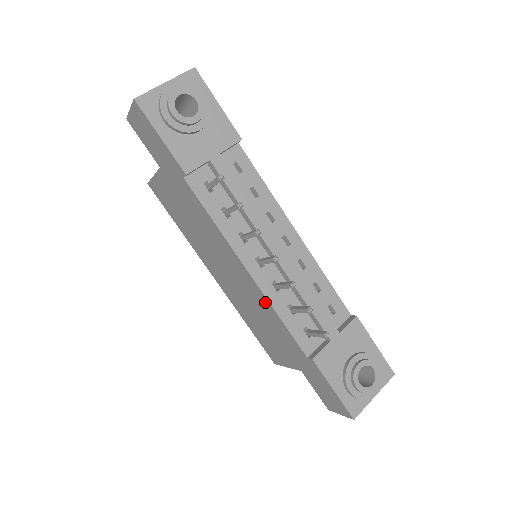
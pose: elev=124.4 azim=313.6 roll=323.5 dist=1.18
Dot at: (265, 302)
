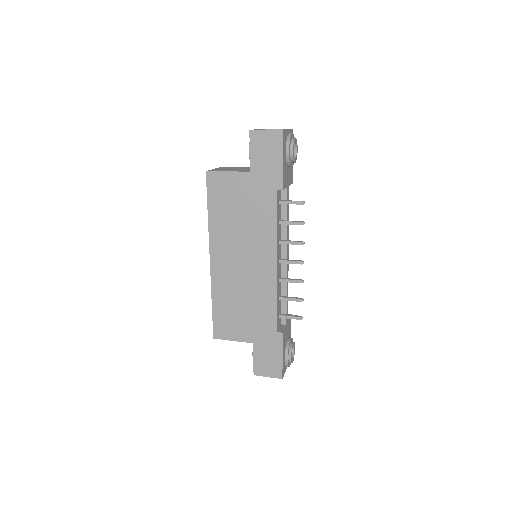
Dot at: (271, 288)
